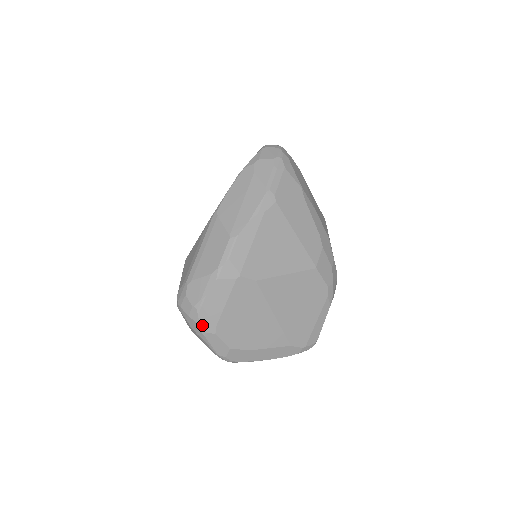
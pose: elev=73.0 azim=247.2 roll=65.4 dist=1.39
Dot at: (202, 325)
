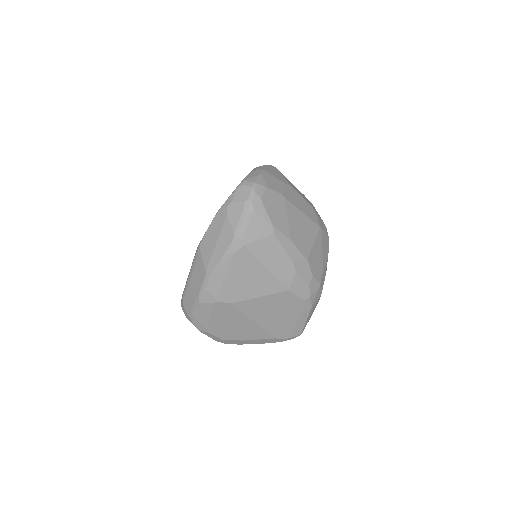
Dot at: (196, 327)
